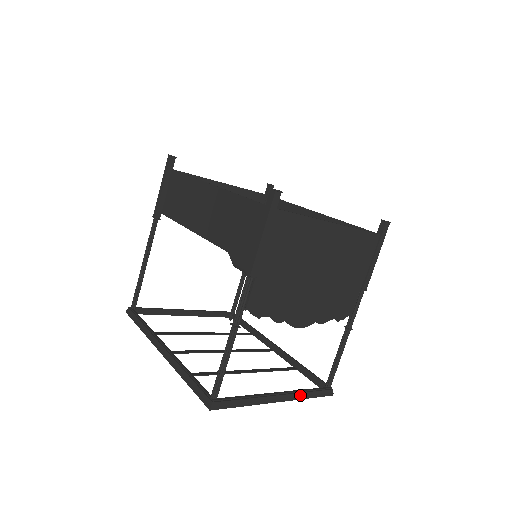
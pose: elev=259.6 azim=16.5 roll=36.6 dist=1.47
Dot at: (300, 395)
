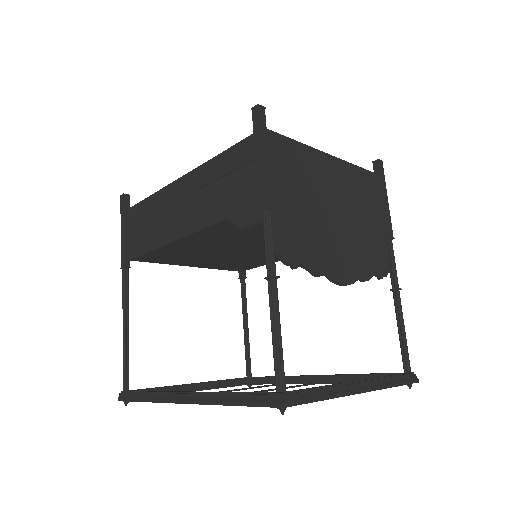
Dot at: (383, 382)
